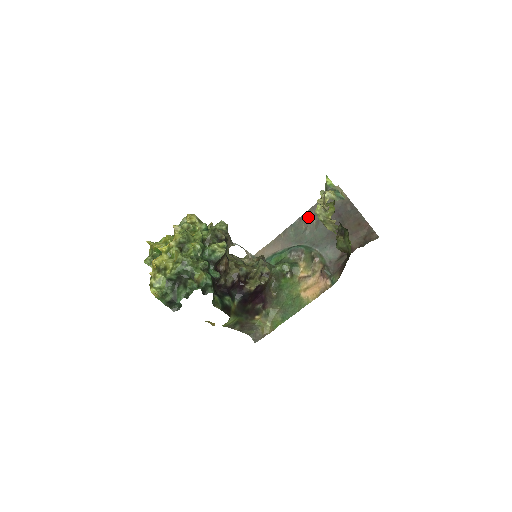
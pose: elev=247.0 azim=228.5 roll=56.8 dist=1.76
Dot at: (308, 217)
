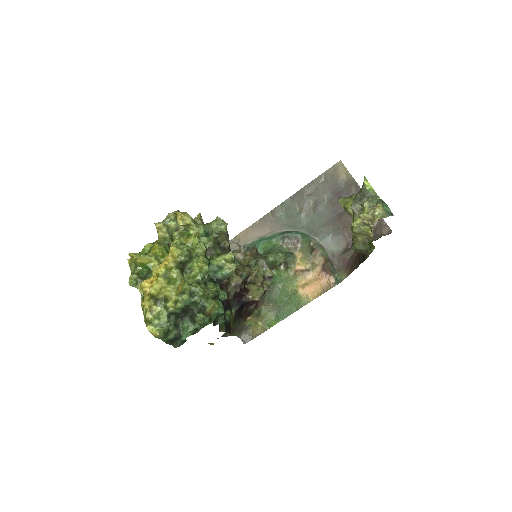
Dot at: (303, 196)
